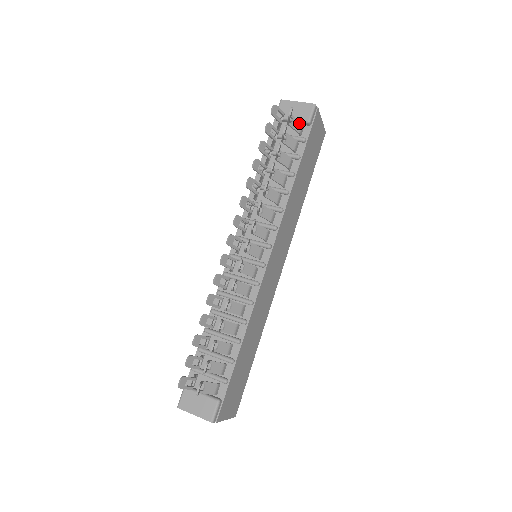
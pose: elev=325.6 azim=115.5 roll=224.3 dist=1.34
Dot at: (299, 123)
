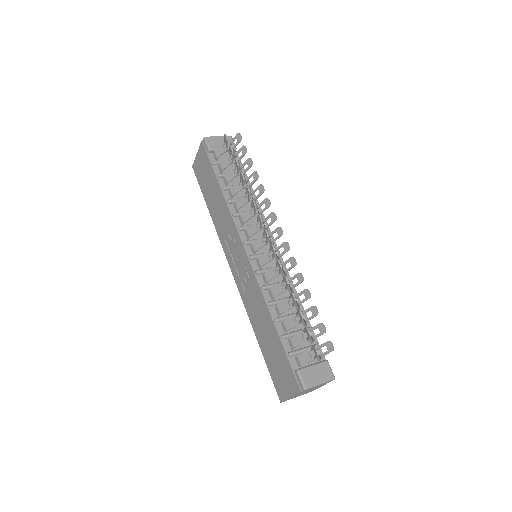
Dot at: occluded
